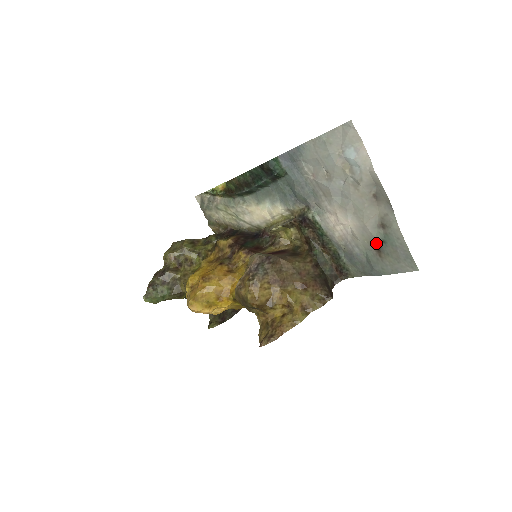
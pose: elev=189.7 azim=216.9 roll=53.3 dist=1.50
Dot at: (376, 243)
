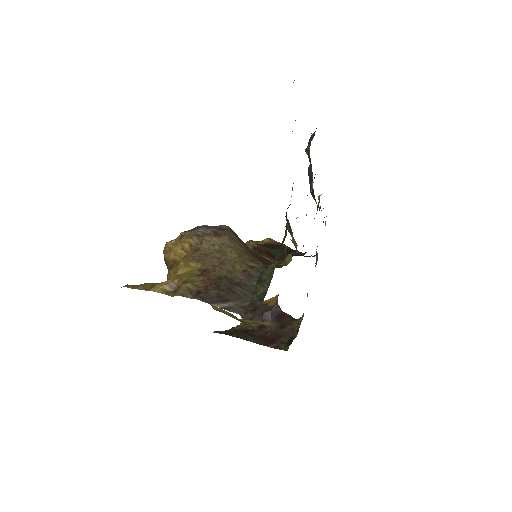
Dot at: occluded
